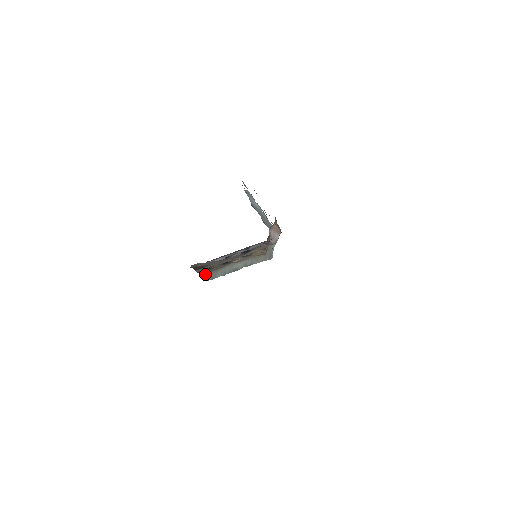
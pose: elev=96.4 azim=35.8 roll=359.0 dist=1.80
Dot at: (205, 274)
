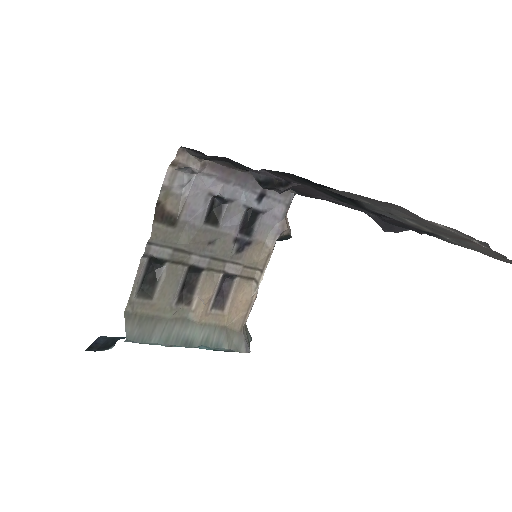
Dot at: (132, 317)
